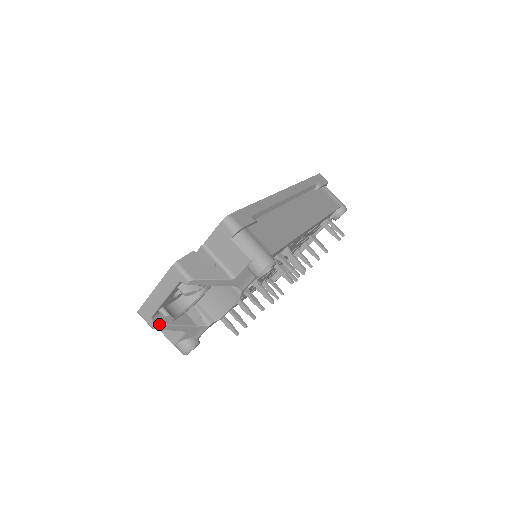
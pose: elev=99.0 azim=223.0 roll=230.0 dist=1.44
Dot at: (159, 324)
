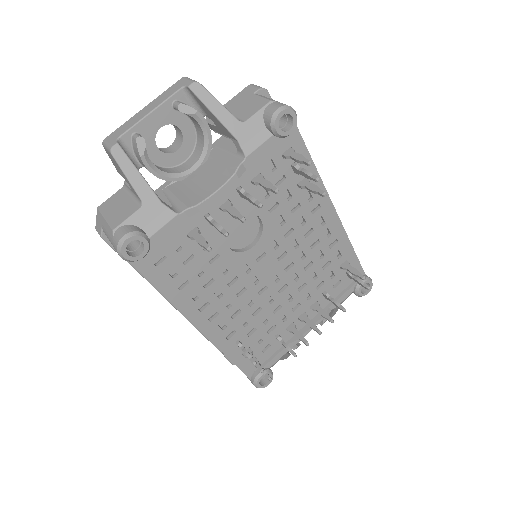
Dot at: (123, 149)
